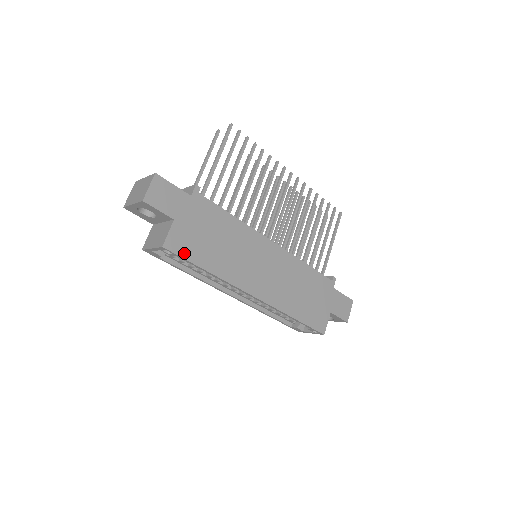
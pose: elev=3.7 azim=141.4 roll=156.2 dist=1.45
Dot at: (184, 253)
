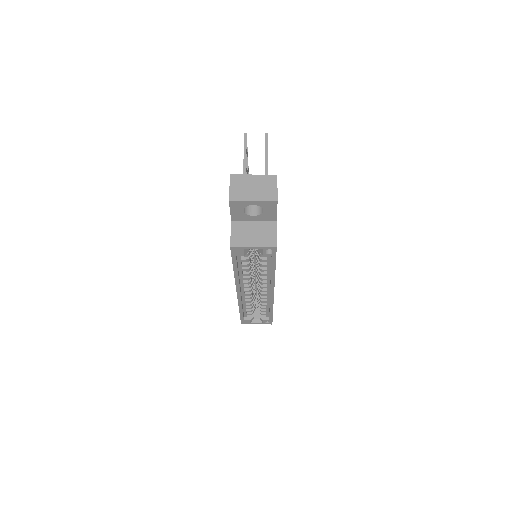
Dot at: occluded
